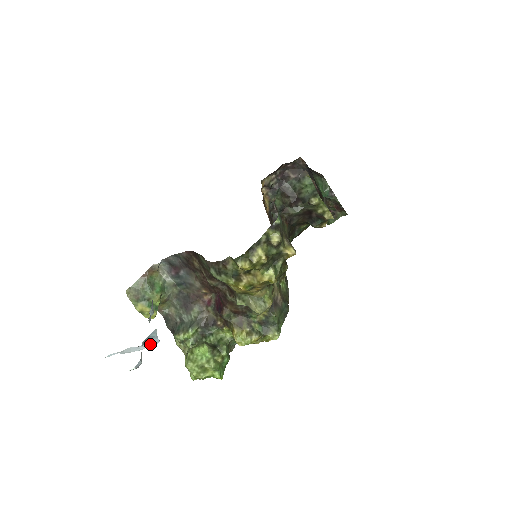
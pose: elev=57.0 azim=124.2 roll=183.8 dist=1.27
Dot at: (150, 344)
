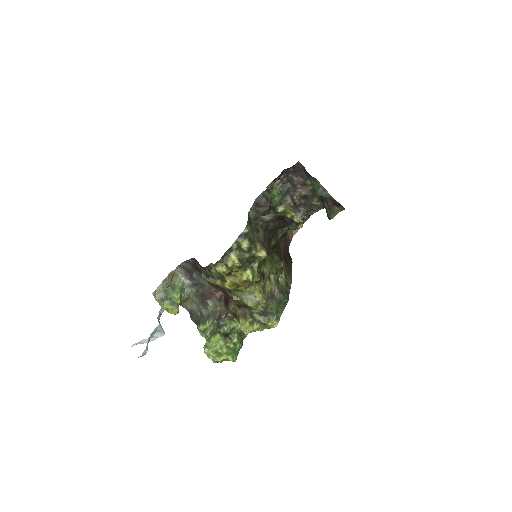
Dot at: (158, 336)
